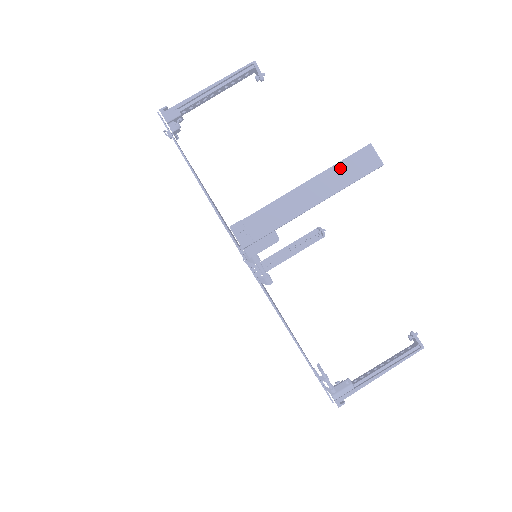
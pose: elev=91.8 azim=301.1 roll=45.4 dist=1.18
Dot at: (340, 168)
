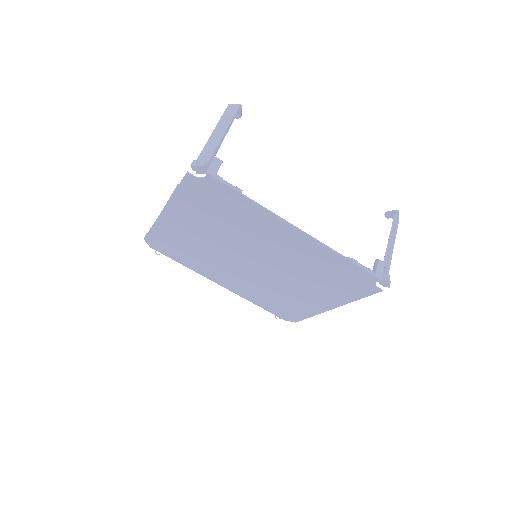
Dot at: (223, 118)
